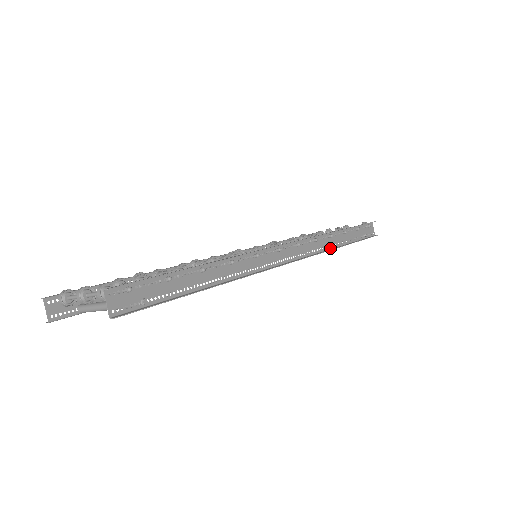
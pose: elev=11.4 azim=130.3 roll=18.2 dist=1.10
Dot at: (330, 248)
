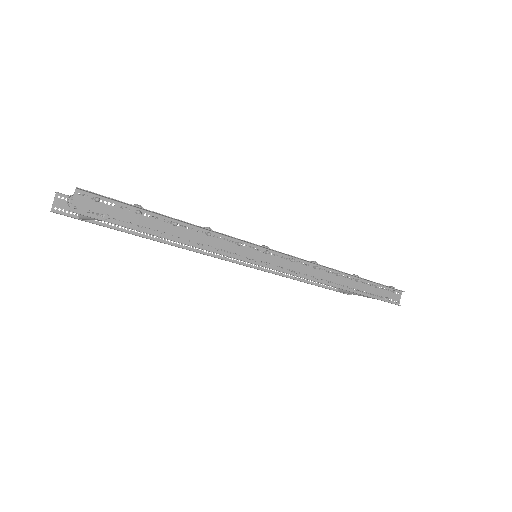
Dot at: (332, 285)
